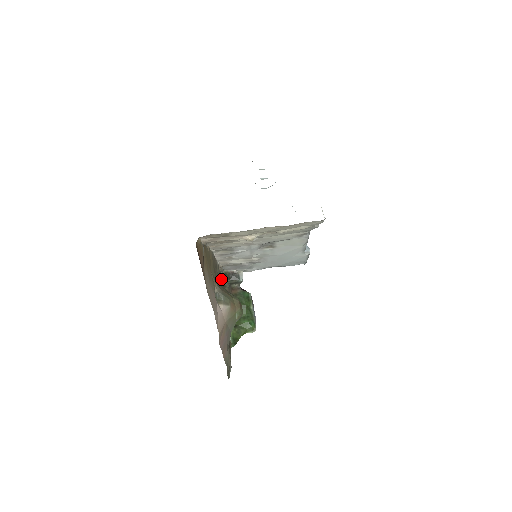
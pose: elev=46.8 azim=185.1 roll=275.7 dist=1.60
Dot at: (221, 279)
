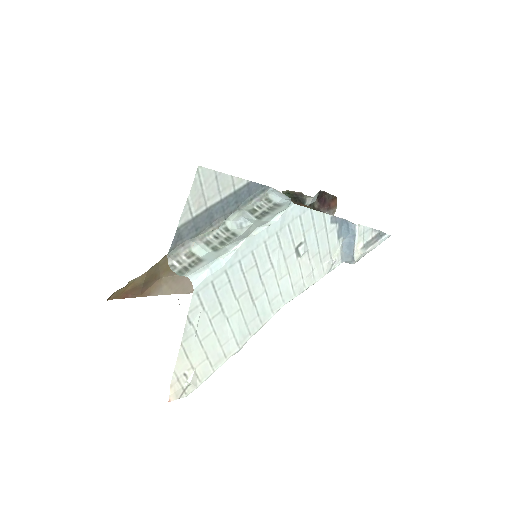
Dot at: occluded
